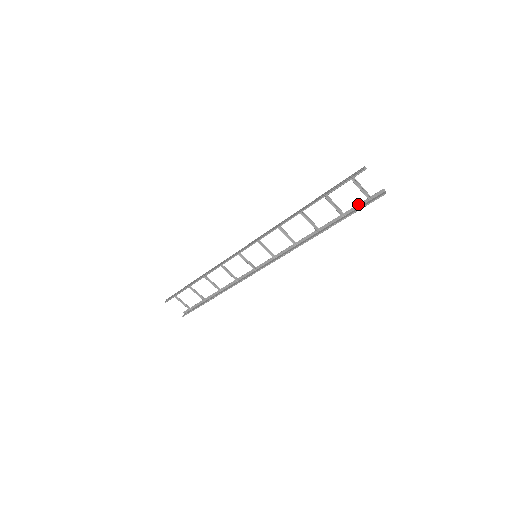
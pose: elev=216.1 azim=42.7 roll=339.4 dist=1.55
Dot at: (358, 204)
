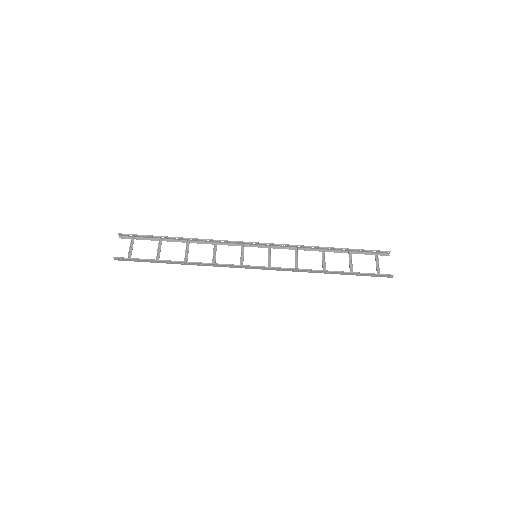
Dot at: (367, 274)
